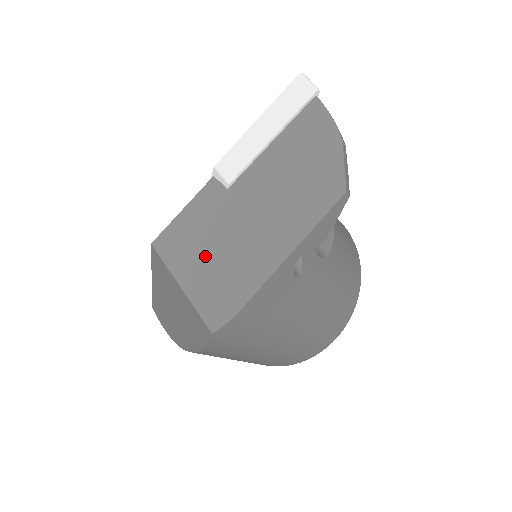
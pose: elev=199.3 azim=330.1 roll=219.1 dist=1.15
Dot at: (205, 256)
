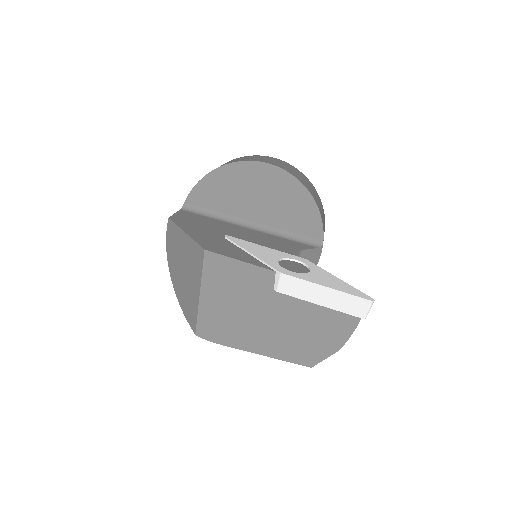
Dot at: (227, 302)
